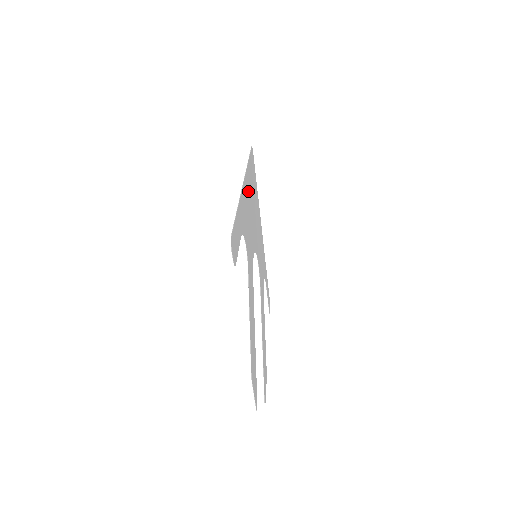
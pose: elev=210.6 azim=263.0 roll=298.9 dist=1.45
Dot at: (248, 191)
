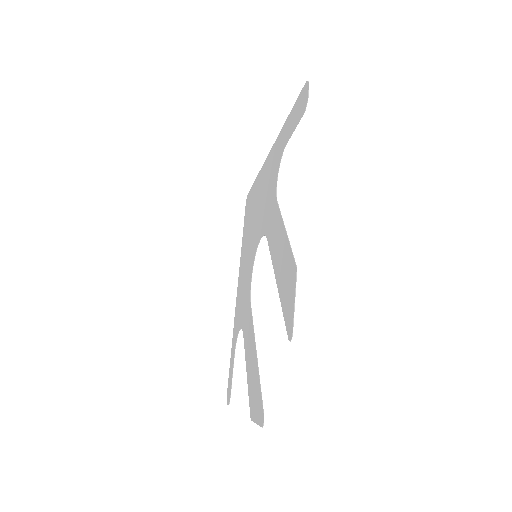
Dot at: (262, 183)
